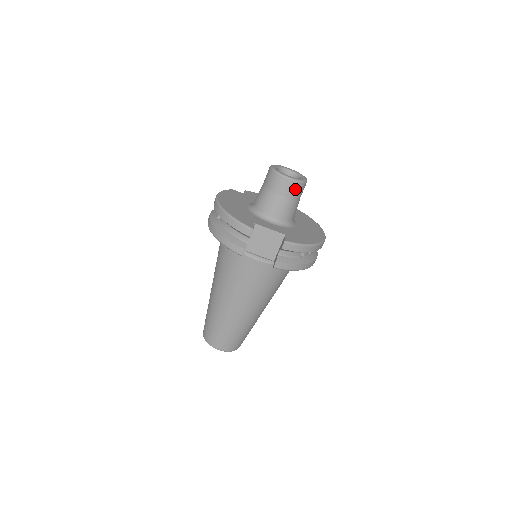
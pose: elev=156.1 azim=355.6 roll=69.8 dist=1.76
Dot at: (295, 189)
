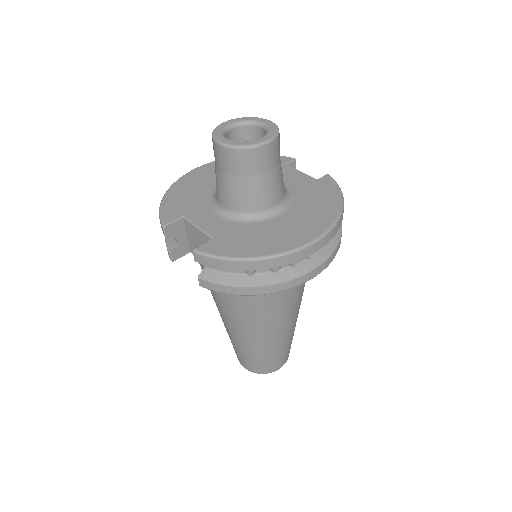
Dot at: (235, 161)
